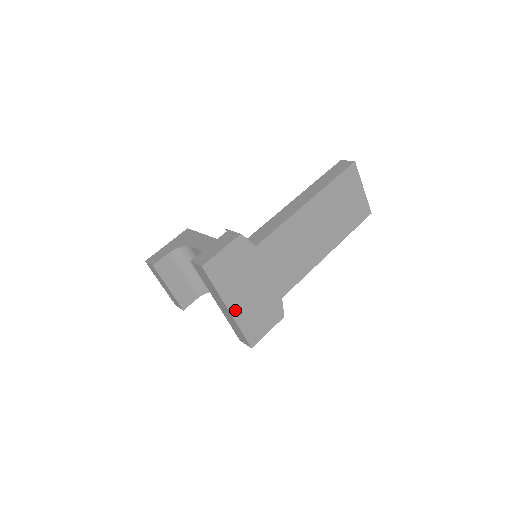
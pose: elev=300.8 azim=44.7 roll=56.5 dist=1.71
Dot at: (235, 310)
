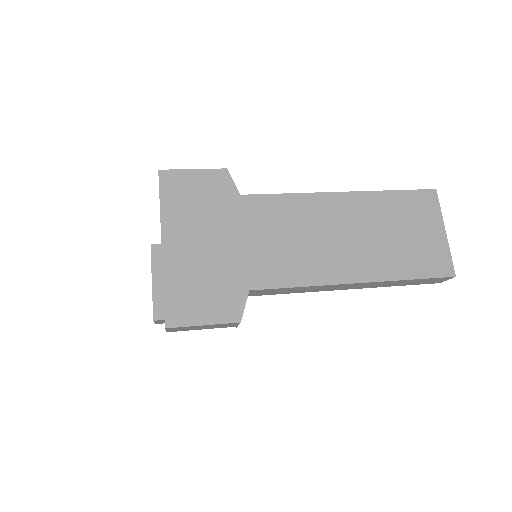
Dot at: (171, 252)
